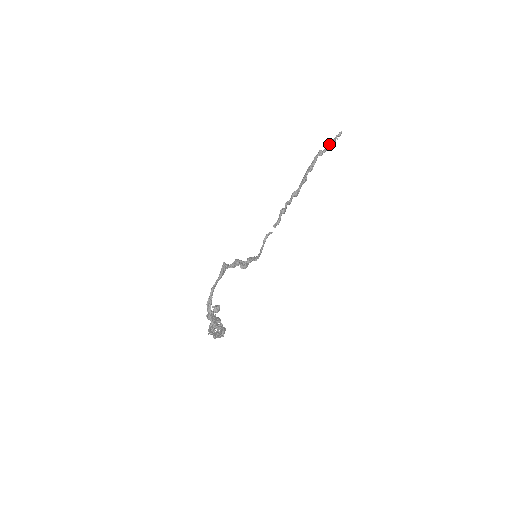
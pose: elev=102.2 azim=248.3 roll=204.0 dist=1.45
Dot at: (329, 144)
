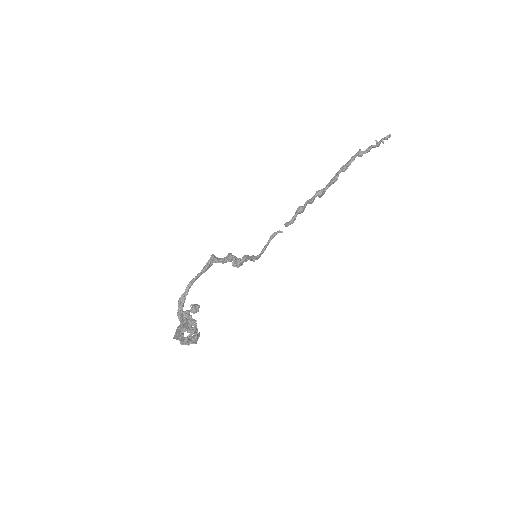
Dot at: (372, 145)
